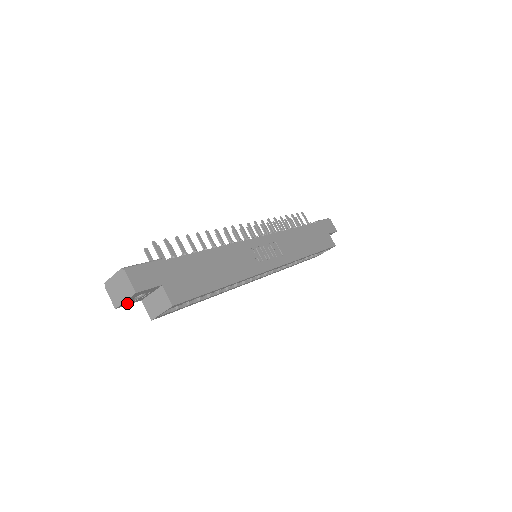
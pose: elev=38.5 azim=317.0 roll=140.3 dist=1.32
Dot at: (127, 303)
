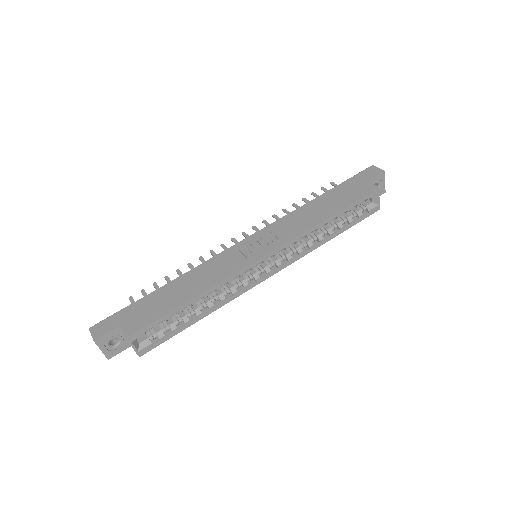
Dot at: (113, 352)
